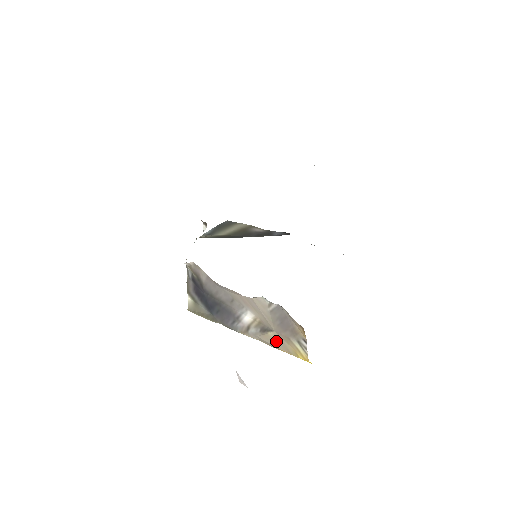
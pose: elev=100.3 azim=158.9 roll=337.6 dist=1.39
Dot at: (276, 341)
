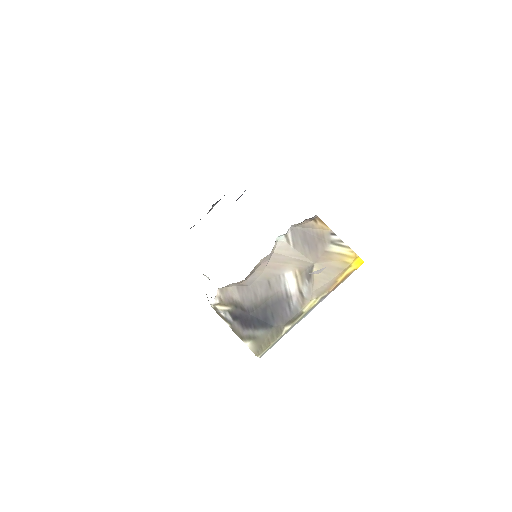
Dot at: (325, 273)
